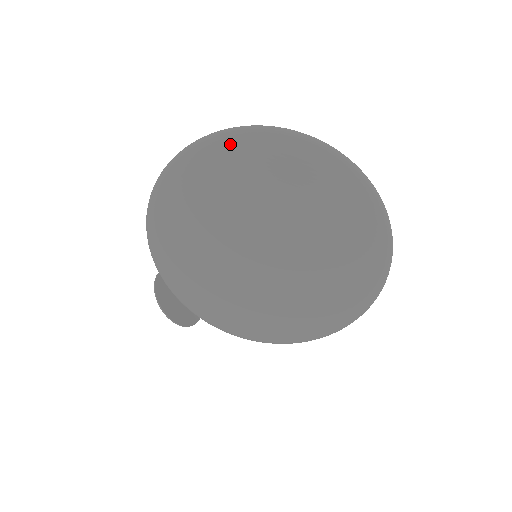
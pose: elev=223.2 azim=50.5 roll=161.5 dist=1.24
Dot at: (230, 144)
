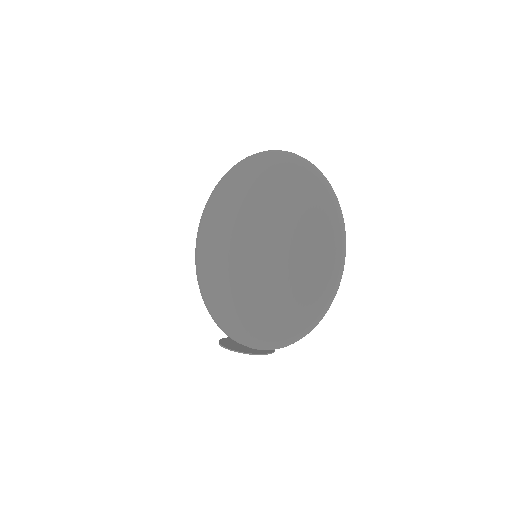
Dot at: (207, 208)
